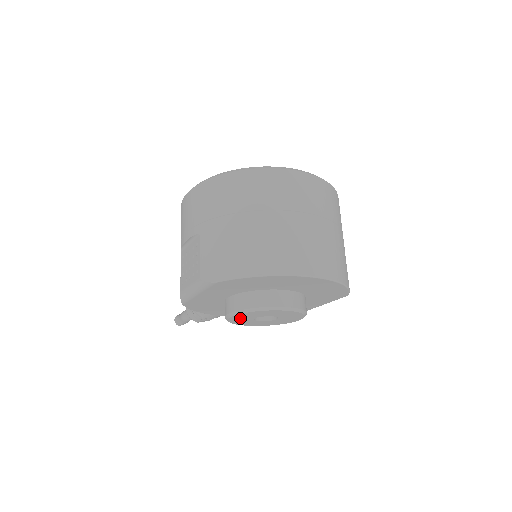
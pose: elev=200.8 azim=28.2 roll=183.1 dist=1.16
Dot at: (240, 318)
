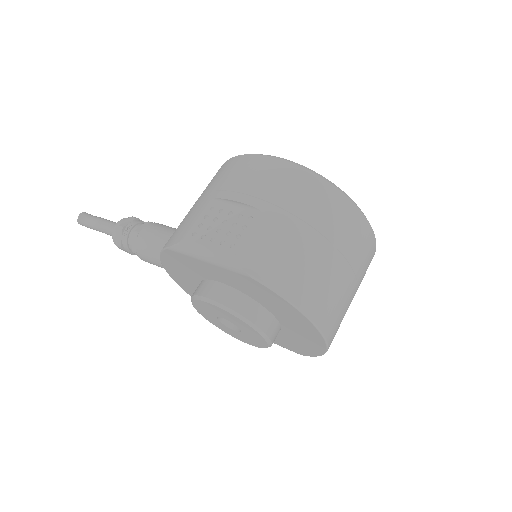
Dot at: (213, 308)
